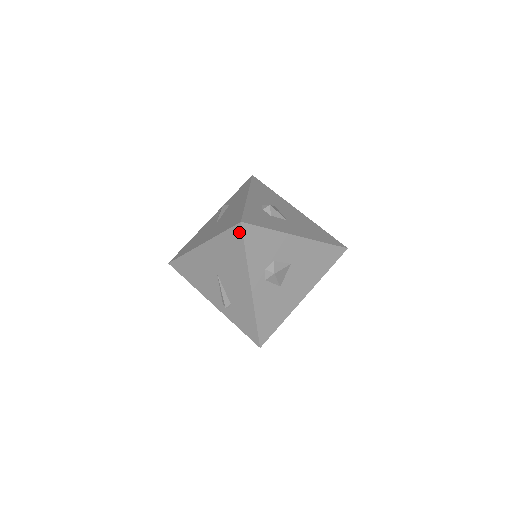
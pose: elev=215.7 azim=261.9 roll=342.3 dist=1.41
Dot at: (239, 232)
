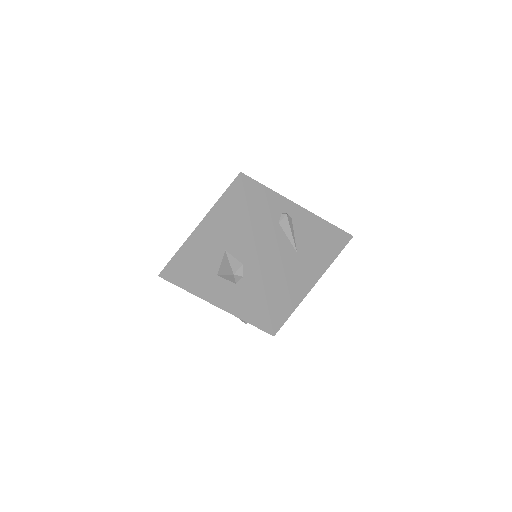
Dot at: occluded
